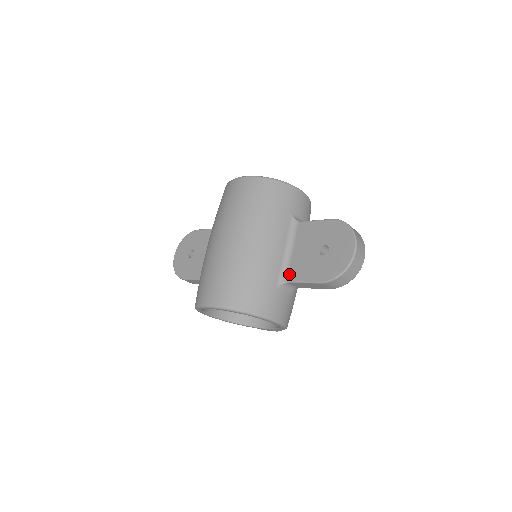
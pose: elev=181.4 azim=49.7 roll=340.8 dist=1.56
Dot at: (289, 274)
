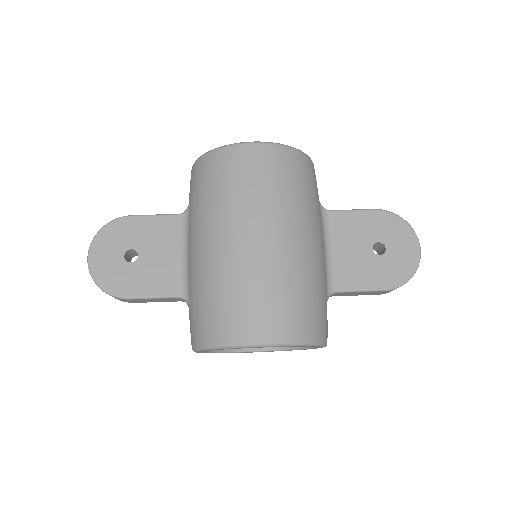
Dot at: (336, 281)
